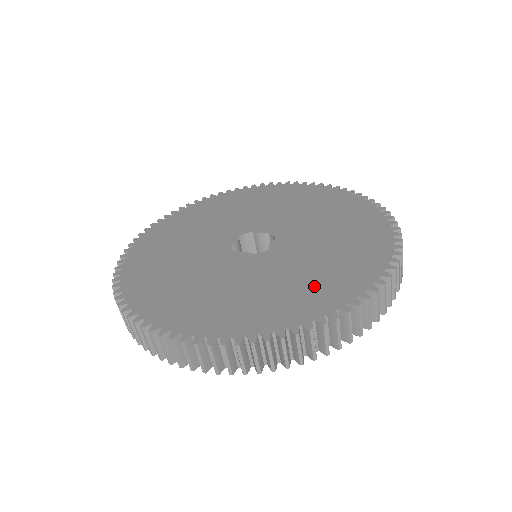
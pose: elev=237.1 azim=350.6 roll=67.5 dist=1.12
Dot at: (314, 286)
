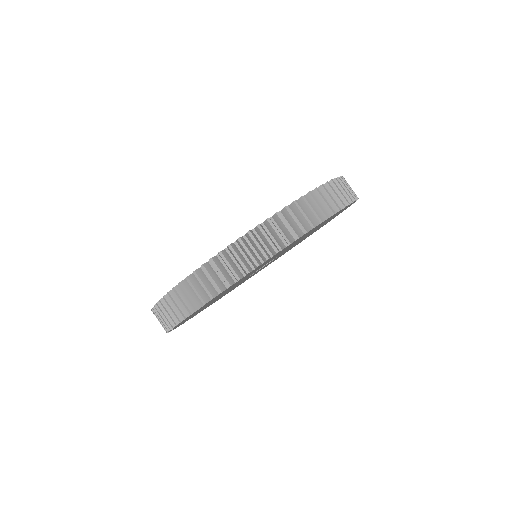
Dot at: occluded
